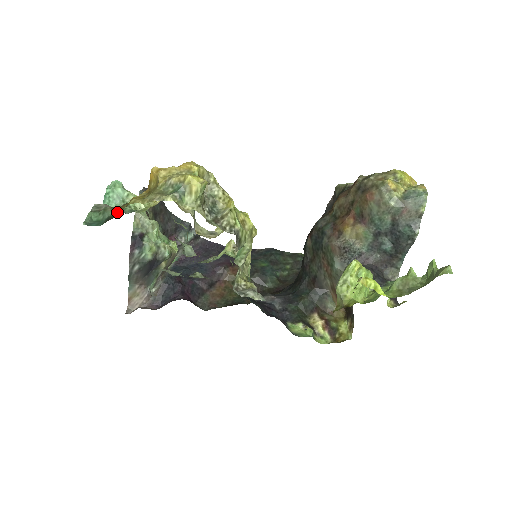
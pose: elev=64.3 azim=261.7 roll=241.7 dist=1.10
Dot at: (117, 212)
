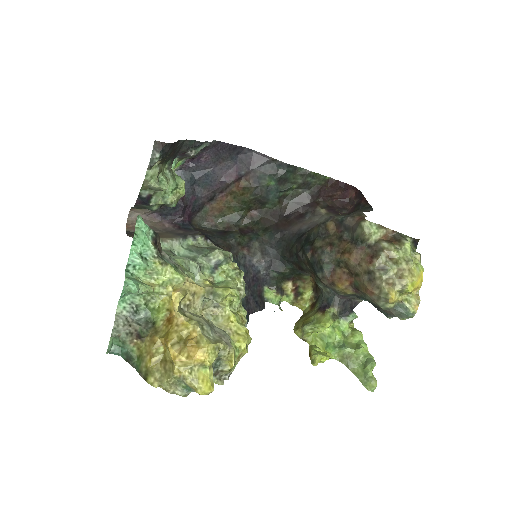
Dot at: (135, 351)
